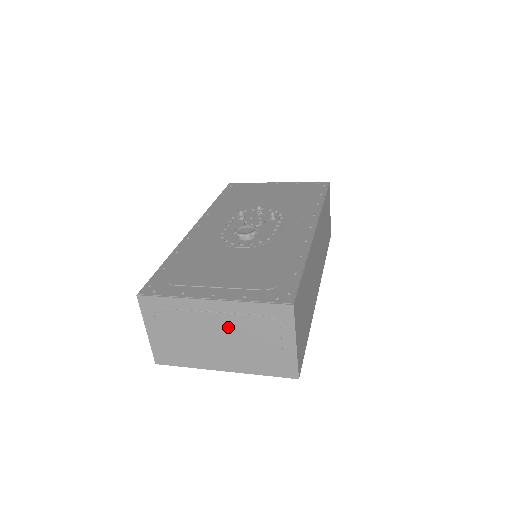
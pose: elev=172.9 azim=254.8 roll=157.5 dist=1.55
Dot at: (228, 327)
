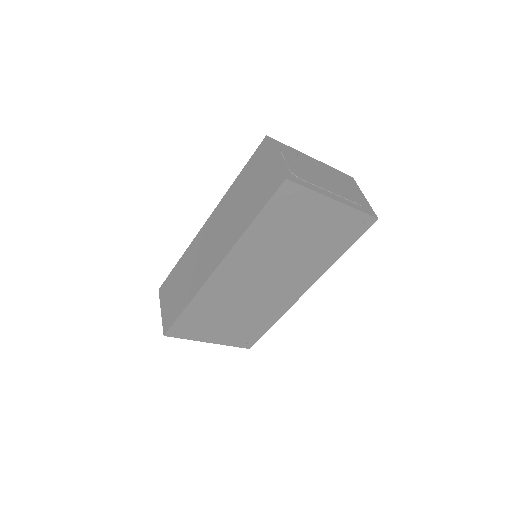
Dot at: (327, 174)
